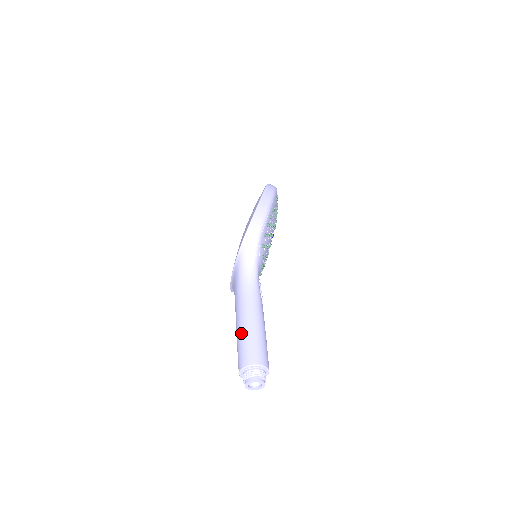
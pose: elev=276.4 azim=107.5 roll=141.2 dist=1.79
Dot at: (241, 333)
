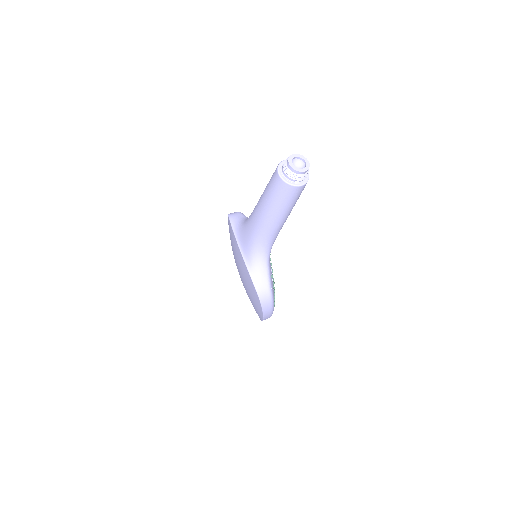
Dot at: (264, 191)
